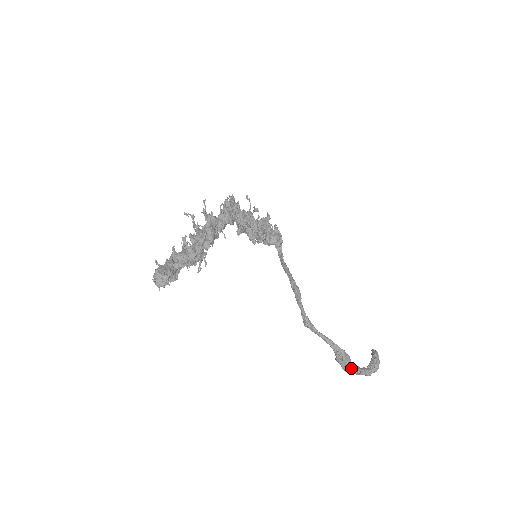
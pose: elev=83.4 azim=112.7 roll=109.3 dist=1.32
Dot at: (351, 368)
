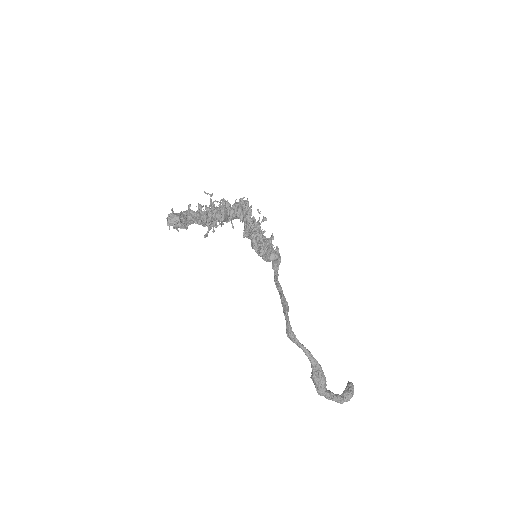
Dot at: (325, 390)
